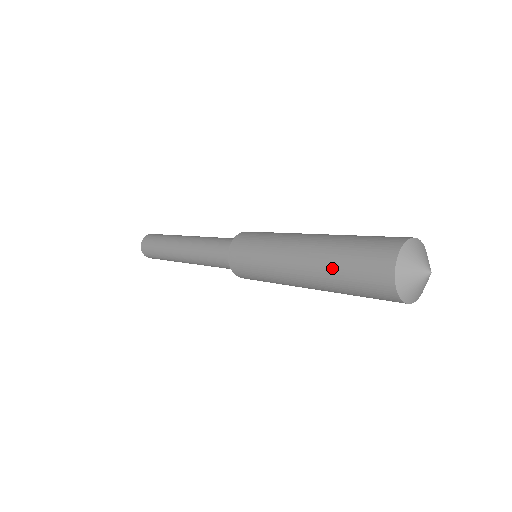
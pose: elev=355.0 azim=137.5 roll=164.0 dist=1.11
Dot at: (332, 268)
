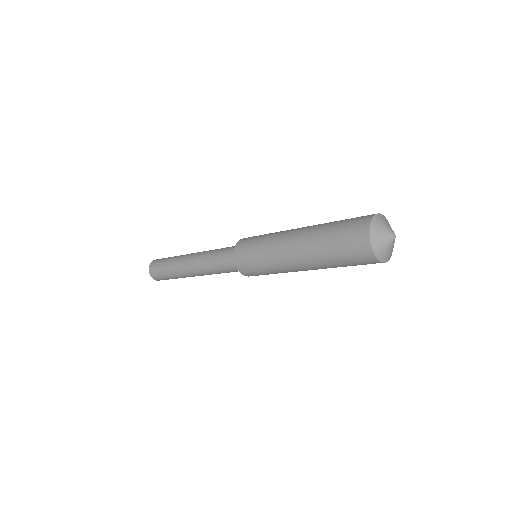
Dot at: (326, 225)
